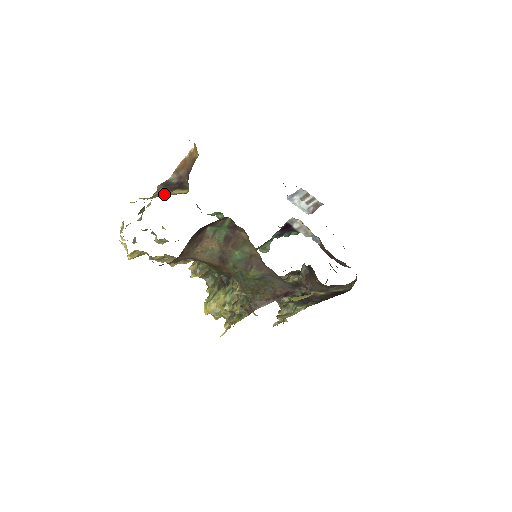
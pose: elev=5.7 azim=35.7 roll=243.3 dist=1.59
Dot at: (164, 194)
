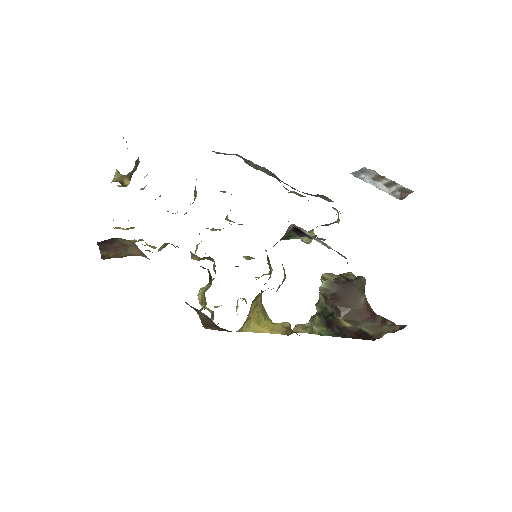
Dot at: (125, 177)
